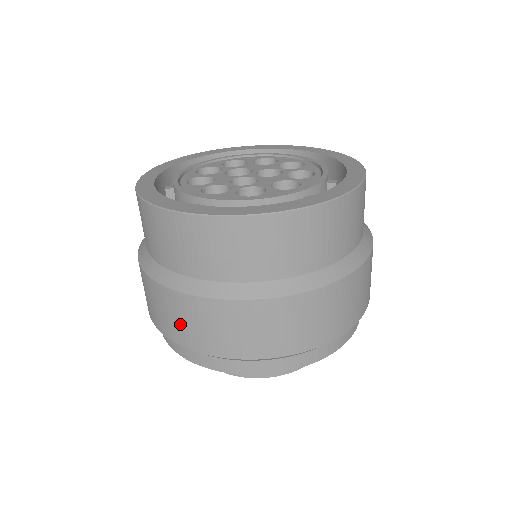
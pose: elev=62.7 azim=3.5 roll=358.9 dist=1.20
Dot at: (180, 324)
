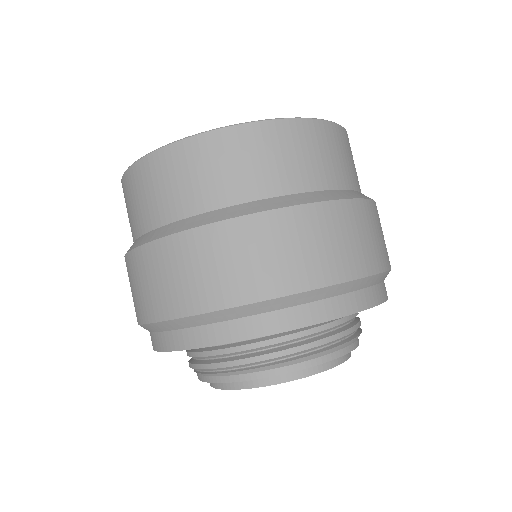
Dot at: (298, 255)
